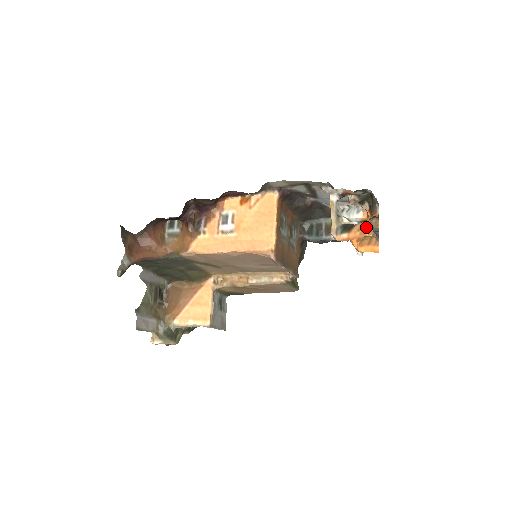
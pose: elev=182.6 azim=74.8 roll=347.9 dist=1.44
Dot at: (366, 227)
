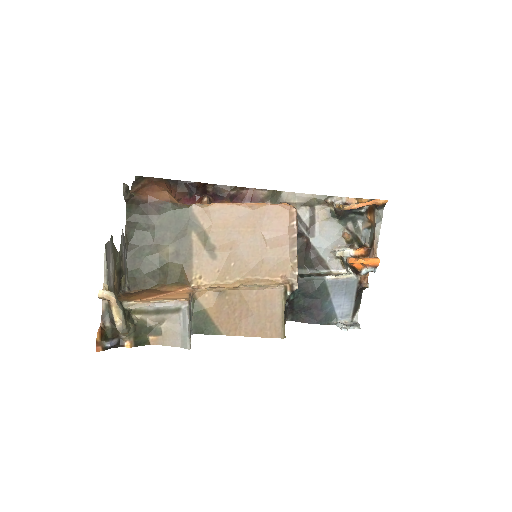
Dot at: occluded
